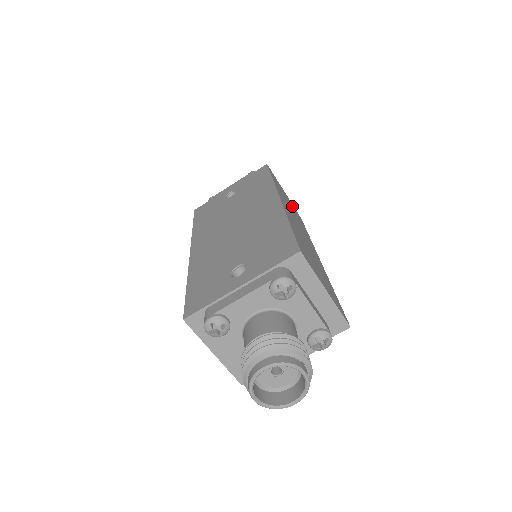
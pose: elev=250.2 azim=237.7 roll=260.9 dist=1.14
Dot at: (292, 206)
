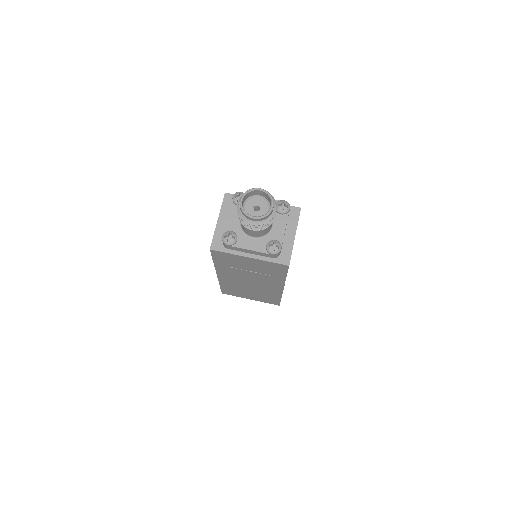
Dot at: occluded
